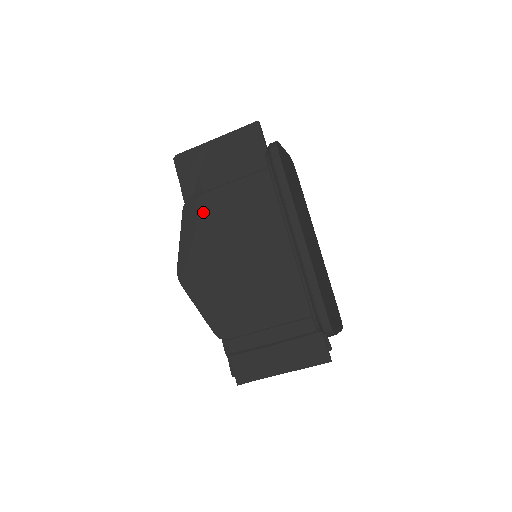
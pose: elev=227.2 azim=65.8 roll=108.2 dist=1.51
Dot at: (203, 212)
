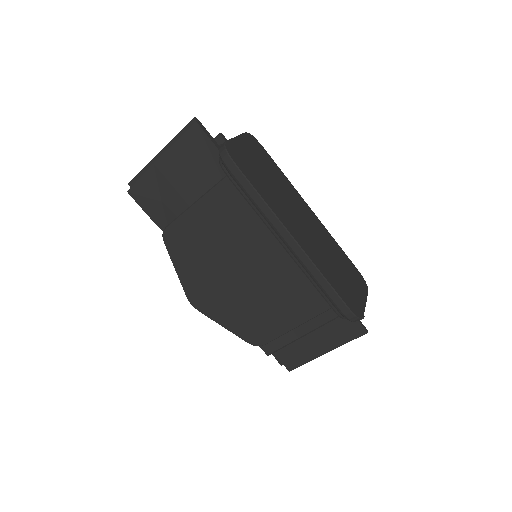
Dot at: (184, 239)
